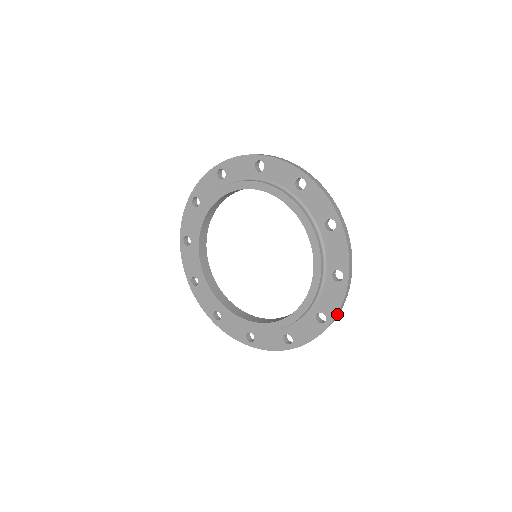
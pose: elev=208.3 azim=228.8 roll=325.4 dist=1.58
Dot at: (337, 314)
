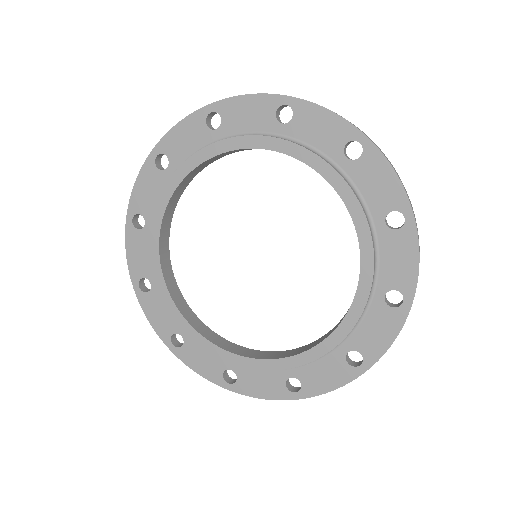
Dot at: (417, 281)
